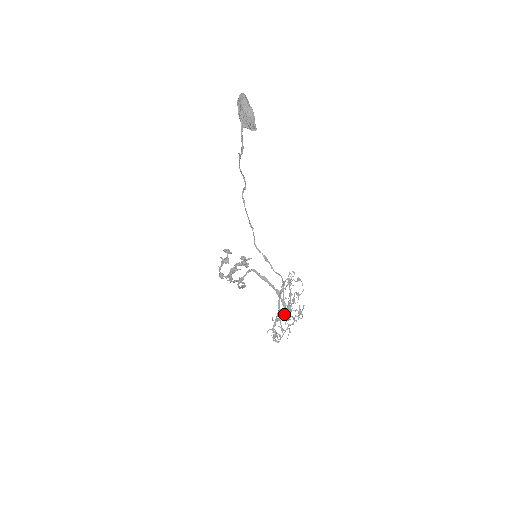
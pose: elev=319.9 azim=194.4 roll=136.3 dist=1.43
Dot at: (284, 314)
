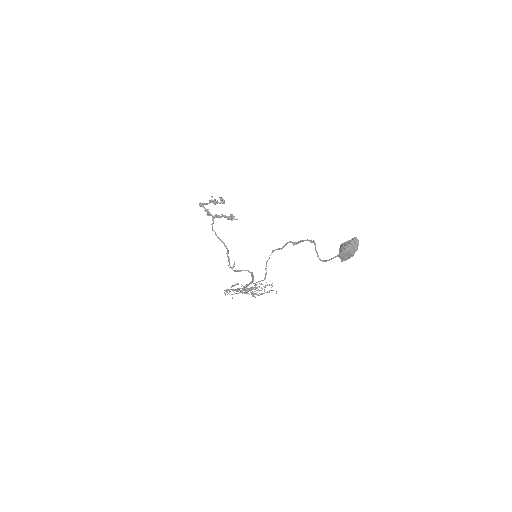
Dot at: (244, 288)
